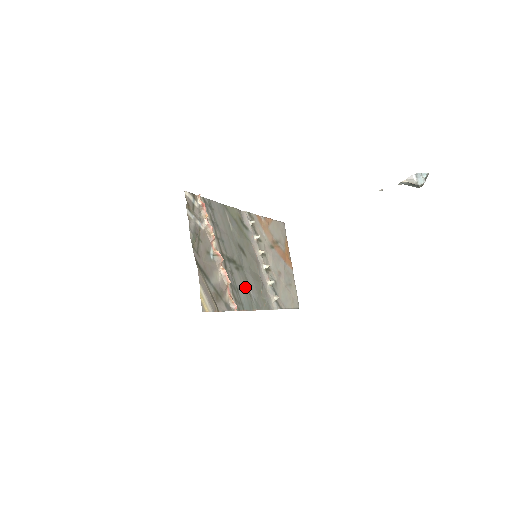
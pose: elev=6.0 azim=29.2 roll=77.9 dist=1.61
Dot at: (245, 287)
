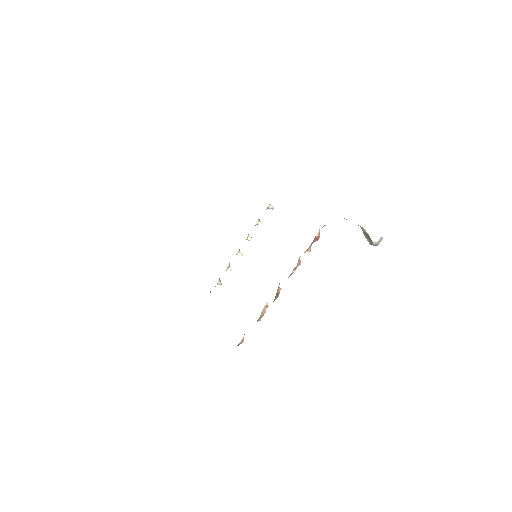
Dot at: occluded
